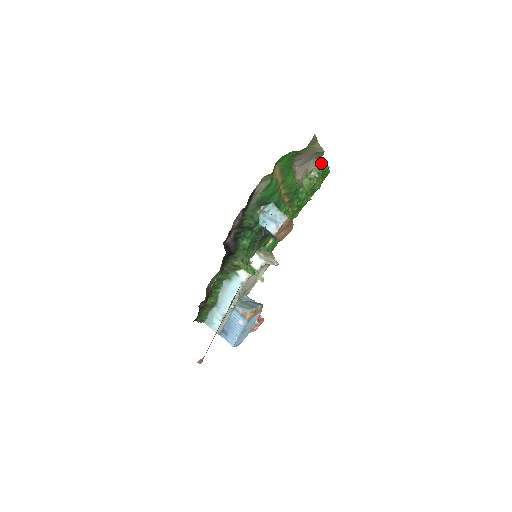
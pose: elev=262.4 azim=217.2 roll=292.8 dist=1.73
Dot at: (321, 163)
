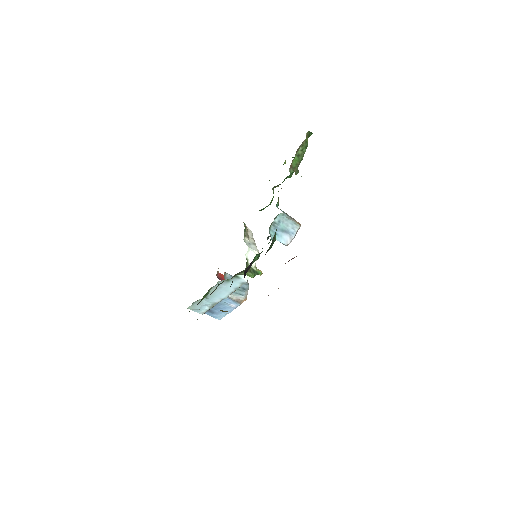
Dot at: (307, 133)
